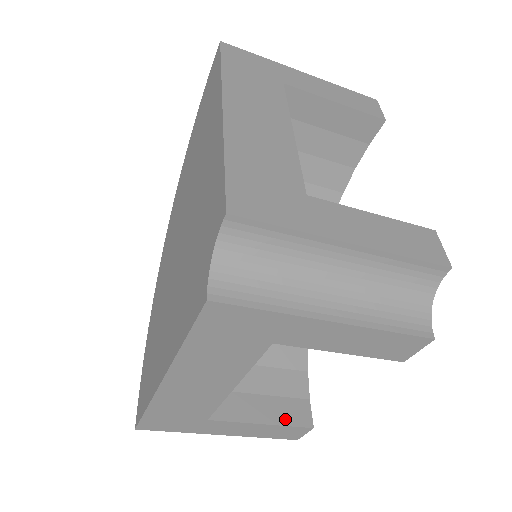
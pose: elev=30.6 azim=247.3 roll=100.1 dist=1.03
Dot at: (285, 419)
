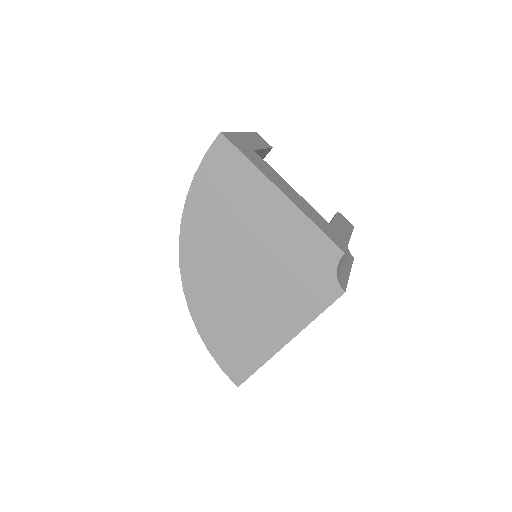
Dot at: occluded
